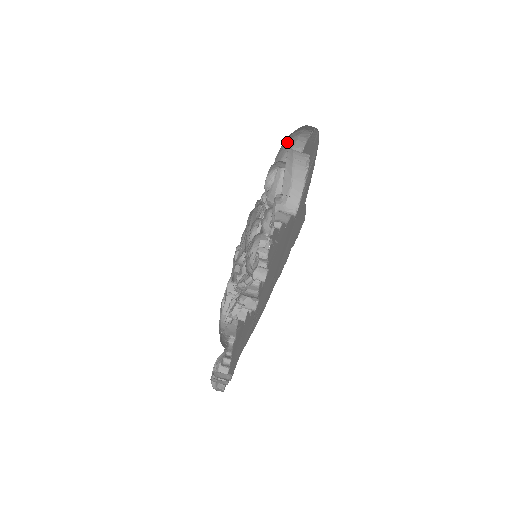
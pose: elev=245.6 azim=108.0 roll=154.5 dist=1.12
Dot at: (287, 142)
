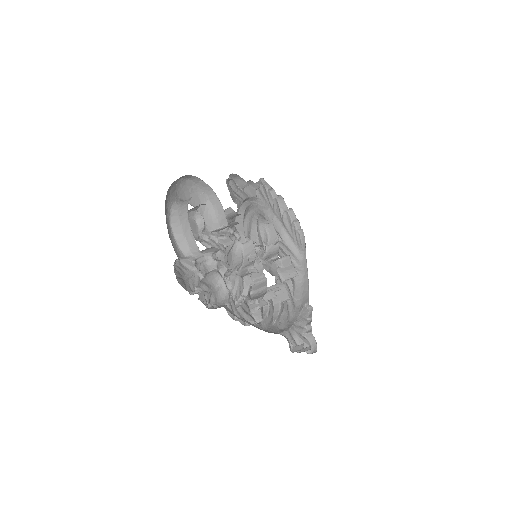
Dot at: (186, 189)
